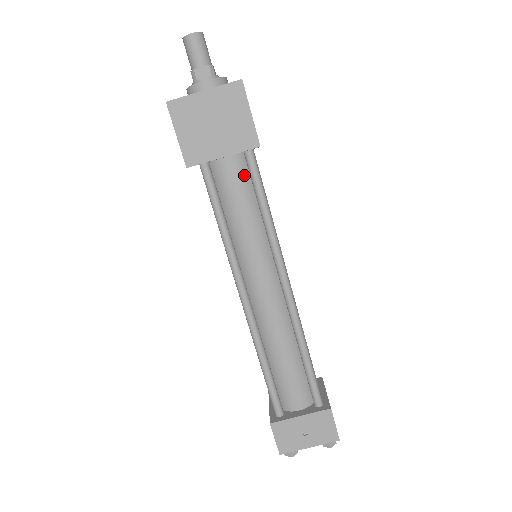
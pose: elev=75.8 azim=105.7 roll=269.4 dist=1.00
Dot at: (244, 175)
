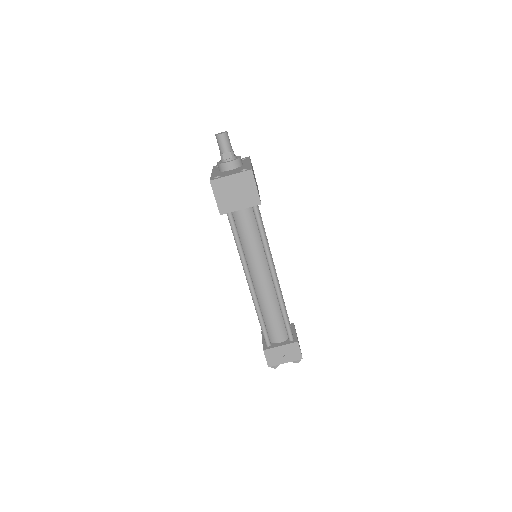
Dot at: (251, 213)
